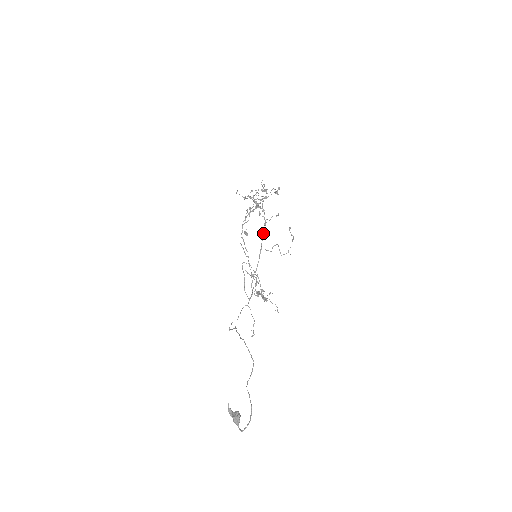
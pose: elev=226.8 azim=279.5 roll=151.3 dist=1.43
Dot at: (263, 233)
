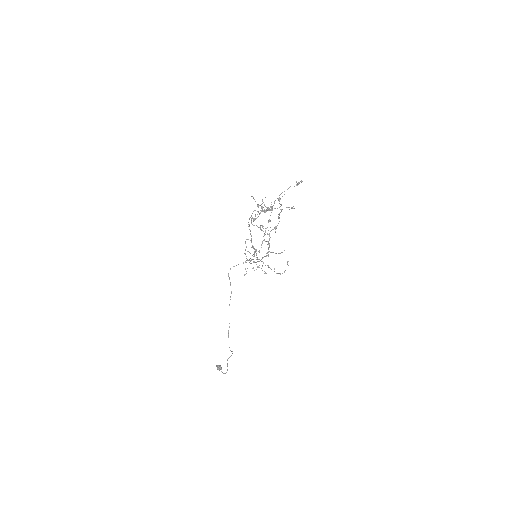
Dot at: occluded
